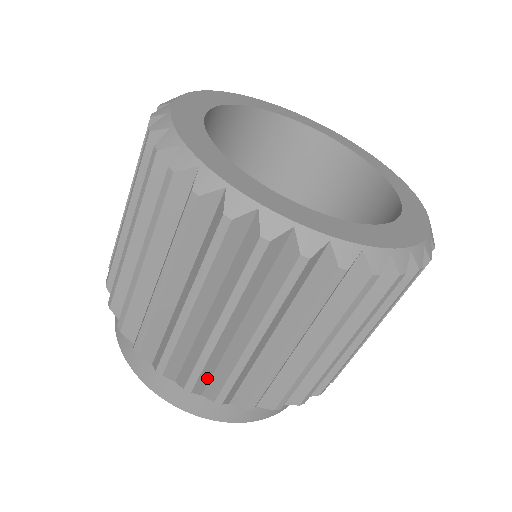
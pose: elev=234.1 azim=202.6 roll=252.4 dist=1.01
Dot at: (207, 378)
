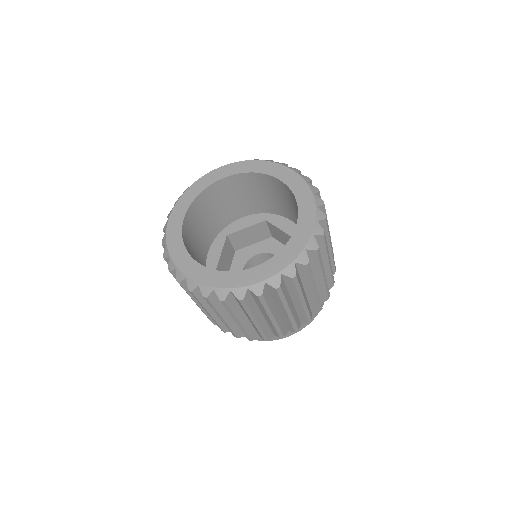
Dot at: (285, 328)
